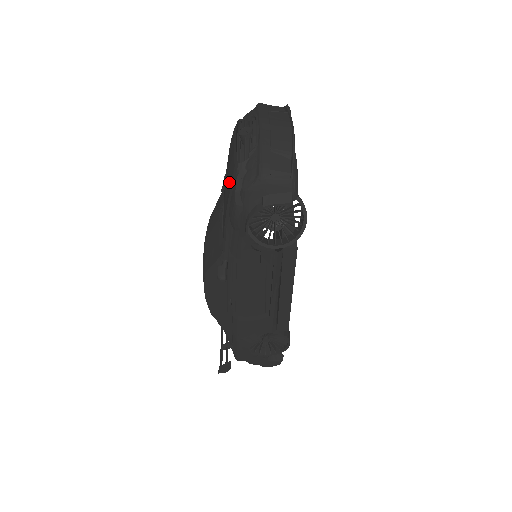
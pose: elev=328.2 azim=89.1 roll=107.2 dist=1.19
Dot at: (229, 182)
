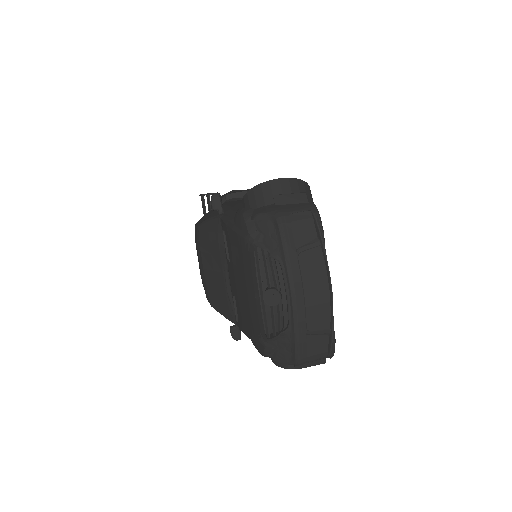
Dot at: (250, 322)
